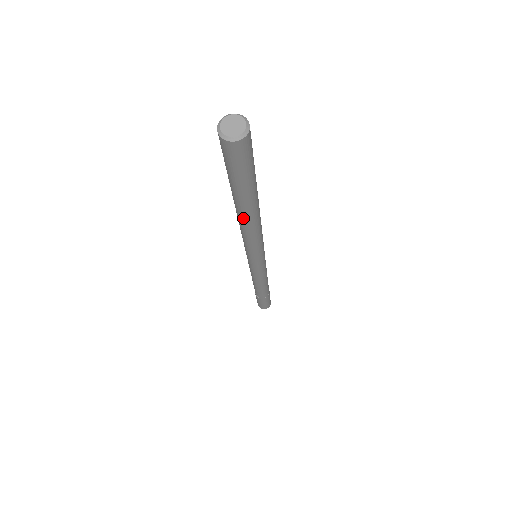
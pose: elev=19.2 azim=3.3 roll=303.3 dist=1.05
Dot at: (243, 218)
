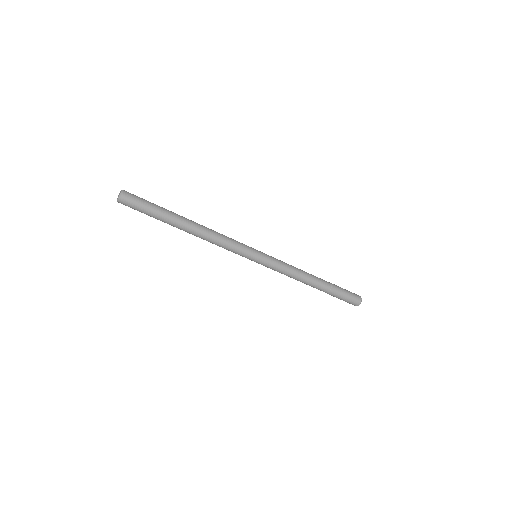
Dot at: (190, 230)
